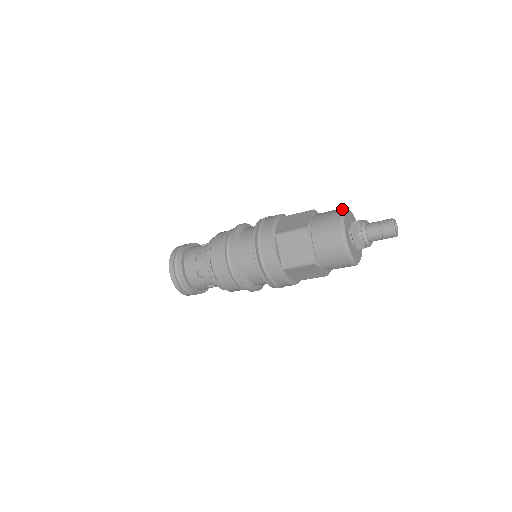
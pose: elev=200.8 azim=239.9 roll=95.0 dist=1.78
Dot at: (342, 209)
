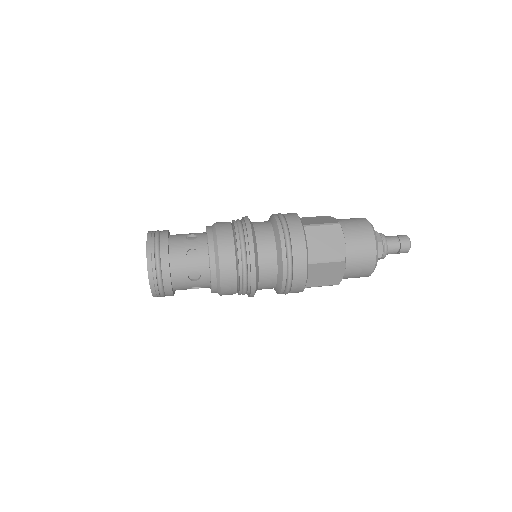
Dot at: (376, 265)
